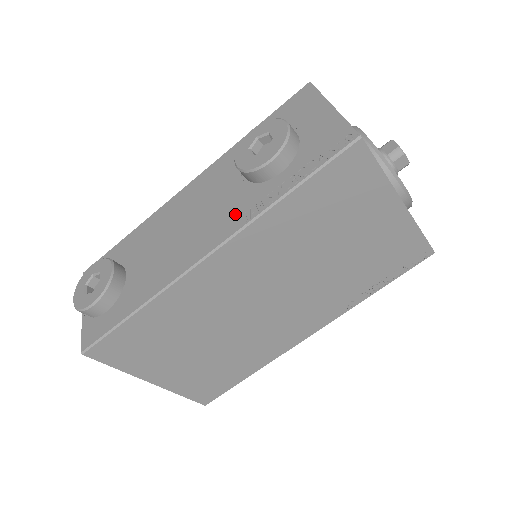
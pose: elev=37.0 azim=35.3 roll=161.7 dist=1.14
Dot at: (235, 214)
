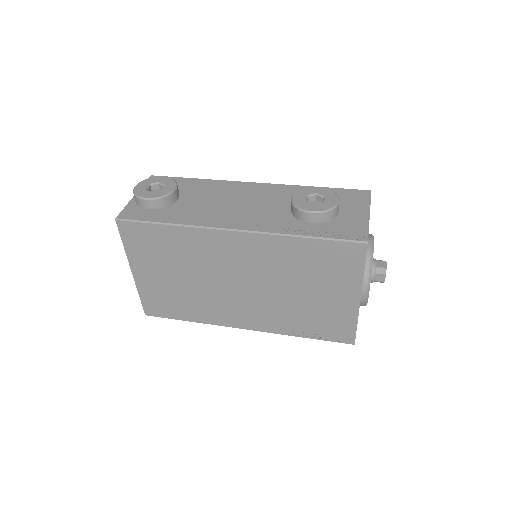
Dot at: (269, 222)
